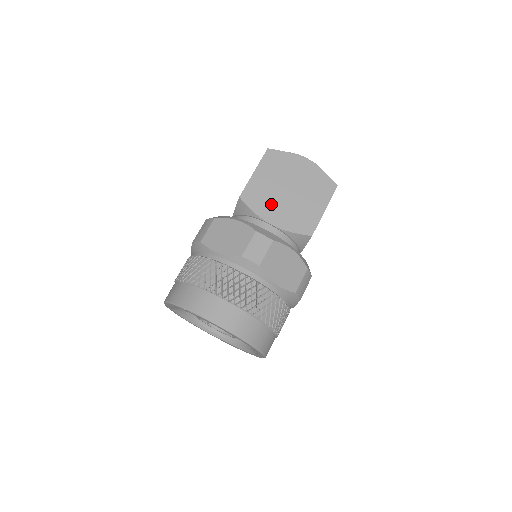
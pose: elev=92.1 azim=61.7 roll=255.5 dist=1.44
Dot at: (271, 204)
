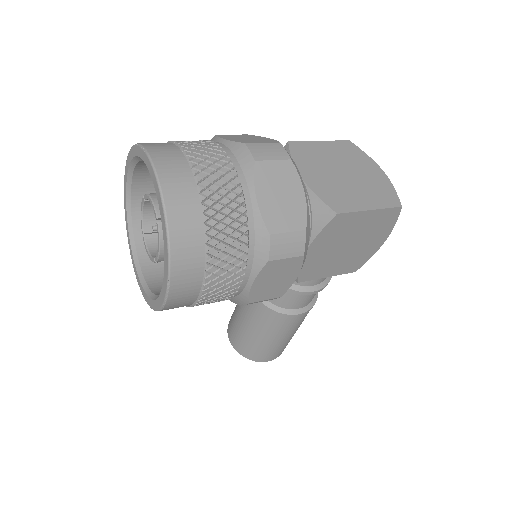
Dot at: (315, 166)
